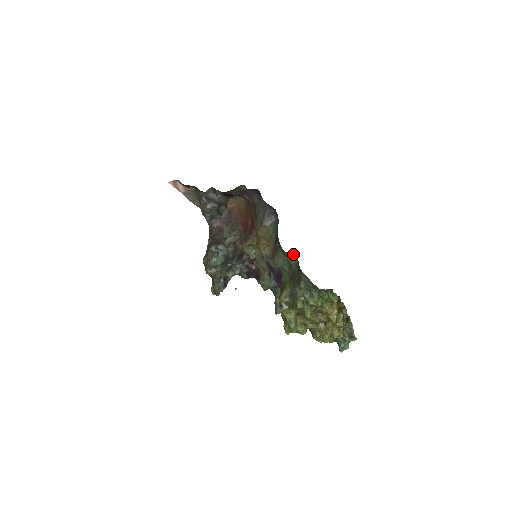
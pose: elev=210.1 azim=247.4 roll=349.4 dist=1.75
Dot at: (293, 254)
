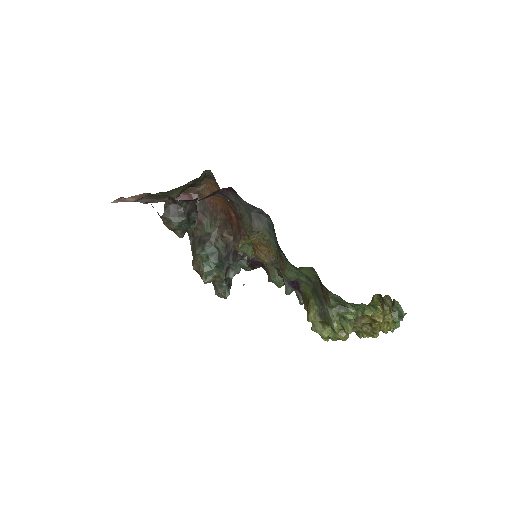
Dot at: (308, 268)
